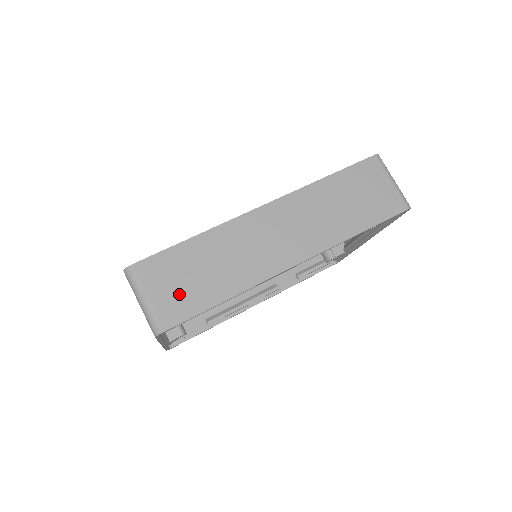
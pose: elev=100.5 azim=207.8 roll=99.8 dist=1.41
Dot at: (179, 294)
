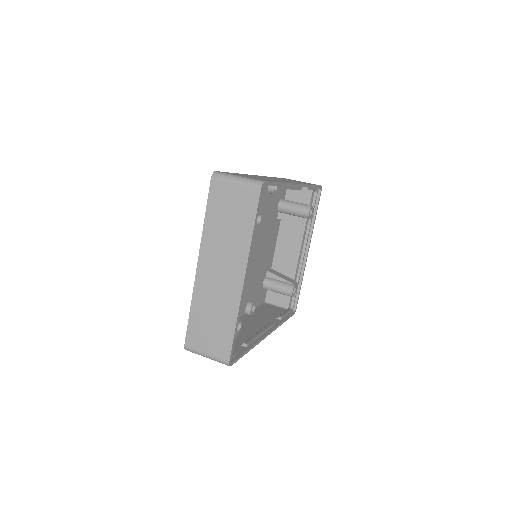
Dot at: occluded
